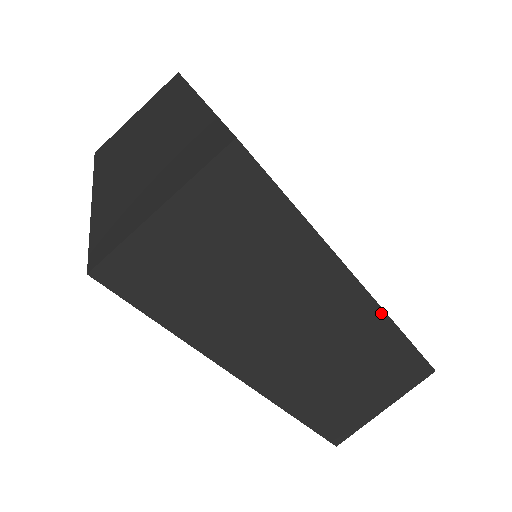
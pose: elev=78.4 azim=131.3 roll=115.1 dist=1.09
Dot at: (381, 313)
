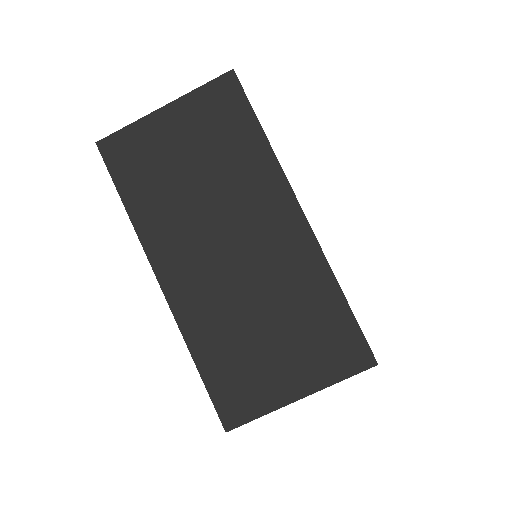
Dot at: occluded
